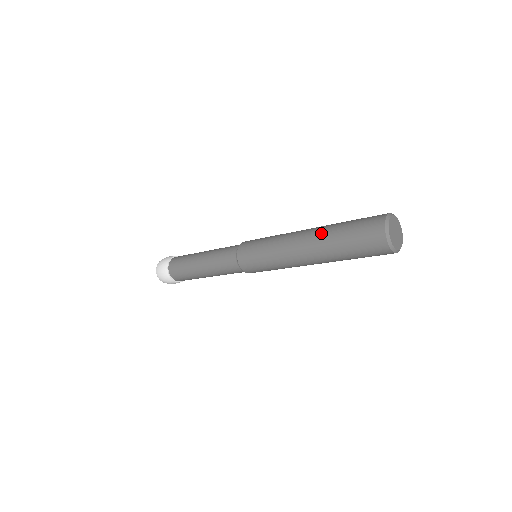
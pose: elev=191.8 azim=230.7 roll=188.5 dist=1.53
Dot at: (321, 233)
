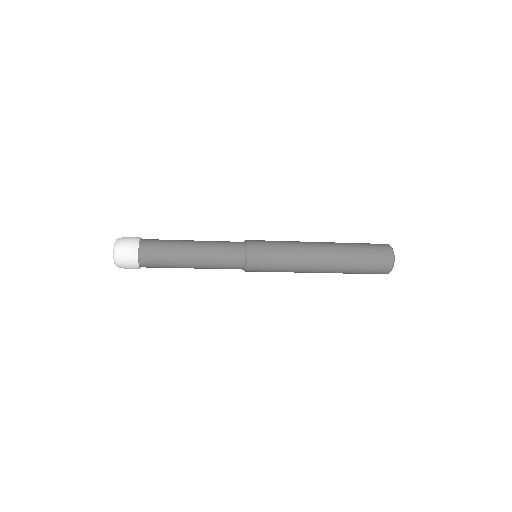
Dot at: (340, 250)
